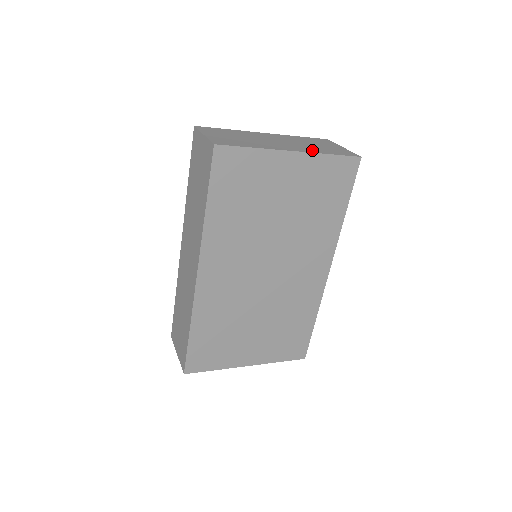
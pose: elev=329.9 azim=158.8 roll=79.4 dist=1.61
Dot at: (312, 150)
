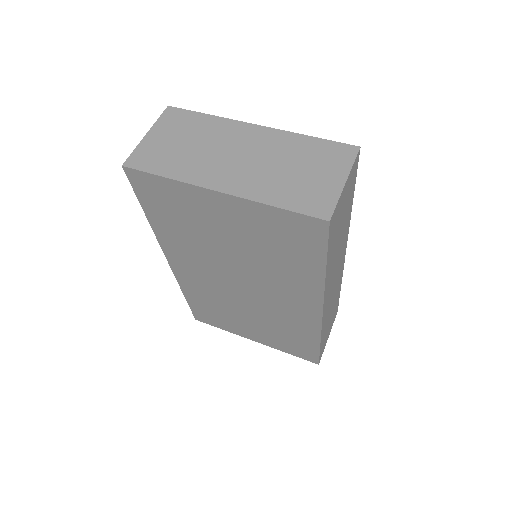
Dot at: (257, 190)
